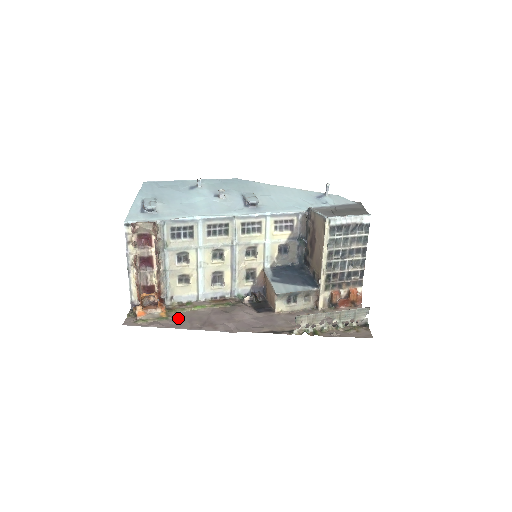
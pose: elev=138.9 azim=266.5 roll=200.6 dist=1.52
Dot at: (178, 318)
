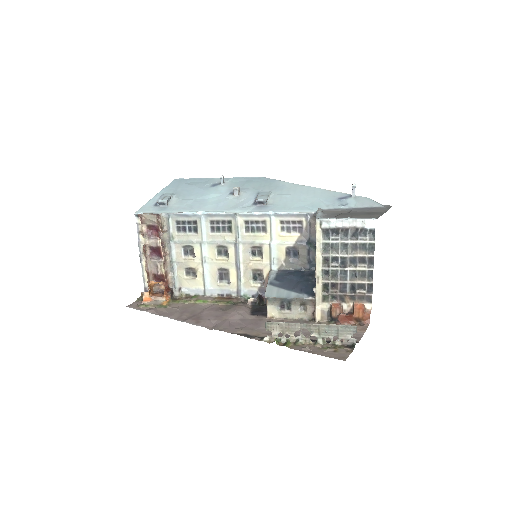
Dot at: (175, 308)
